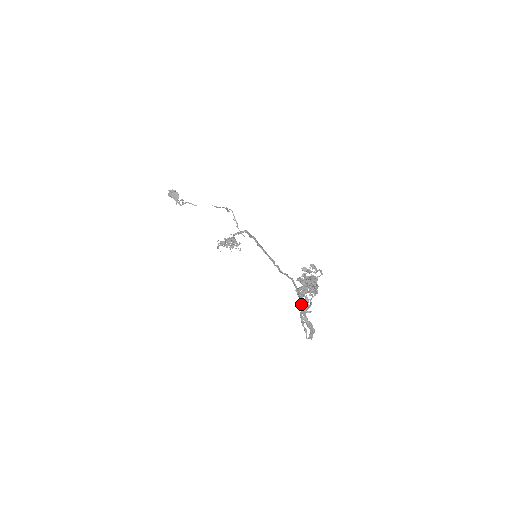
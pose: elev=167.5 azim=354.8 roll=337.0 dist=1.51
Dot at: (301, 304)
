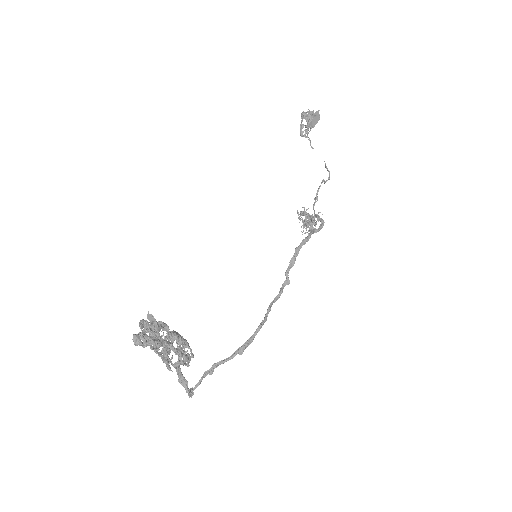
Dot at: occluded
